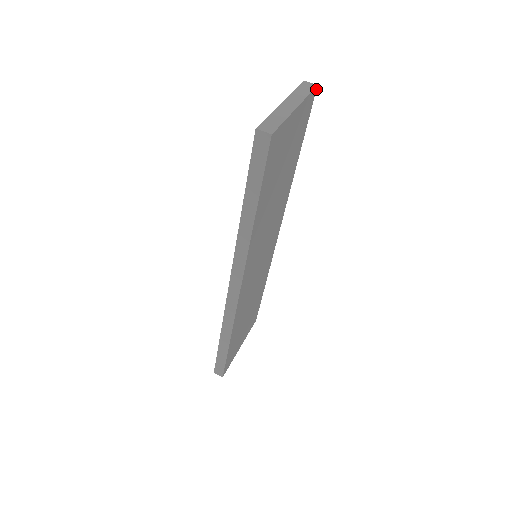
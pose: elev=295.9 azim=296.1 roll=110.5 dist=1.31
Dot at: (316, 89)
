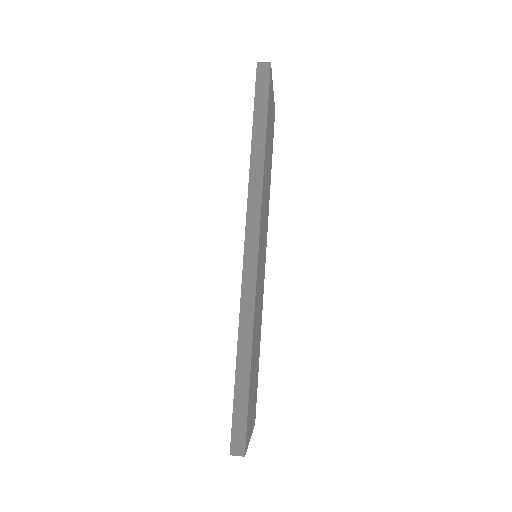
Dot at: occluded
